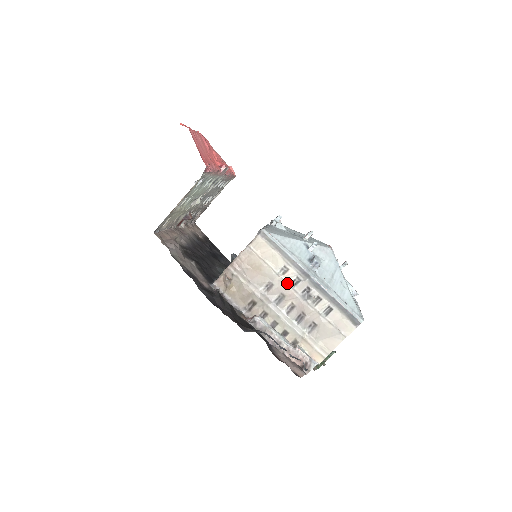
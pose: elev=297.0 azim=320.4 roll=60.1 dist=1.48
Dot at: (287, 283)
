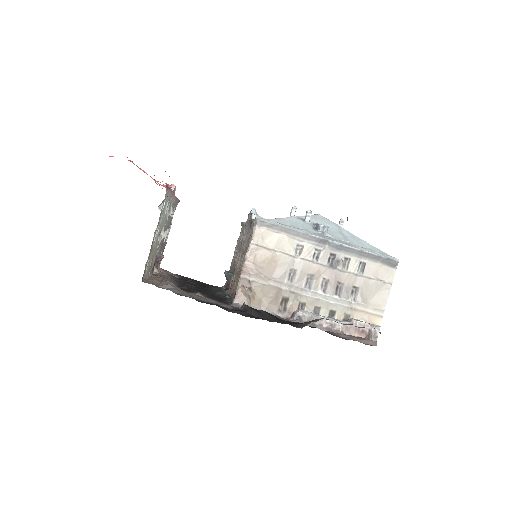
Dot at: (309, 261)
